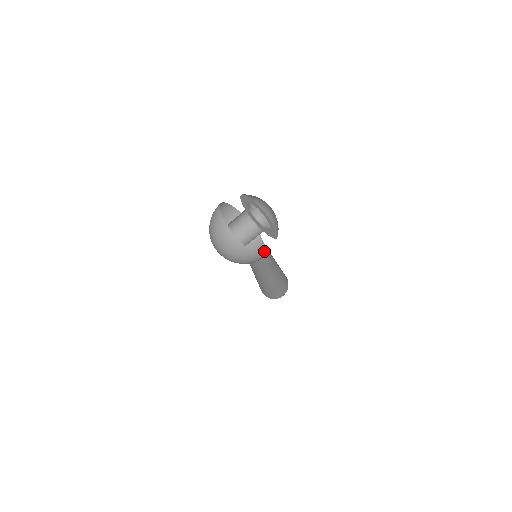
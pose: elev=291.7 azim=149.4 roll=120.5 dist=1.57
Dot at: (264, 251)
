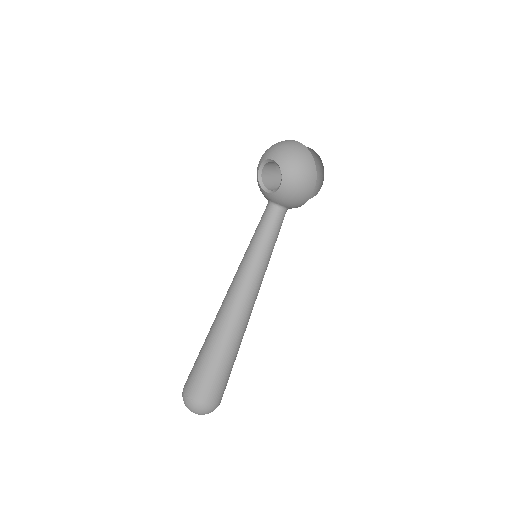
Dot at: (300, 205)
